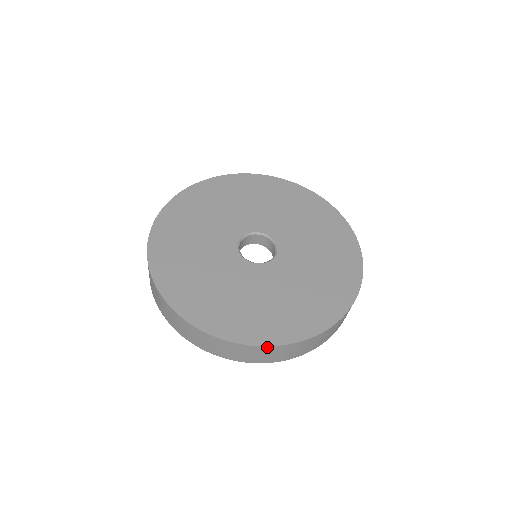
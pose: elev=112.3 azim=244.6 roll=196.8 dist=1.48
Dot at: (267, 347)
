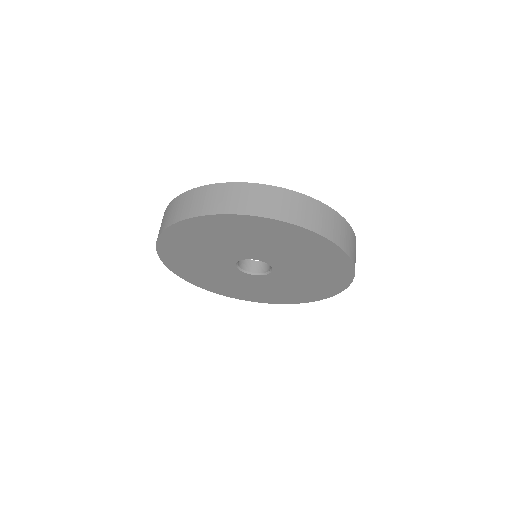
Dot at: (278, 303)
